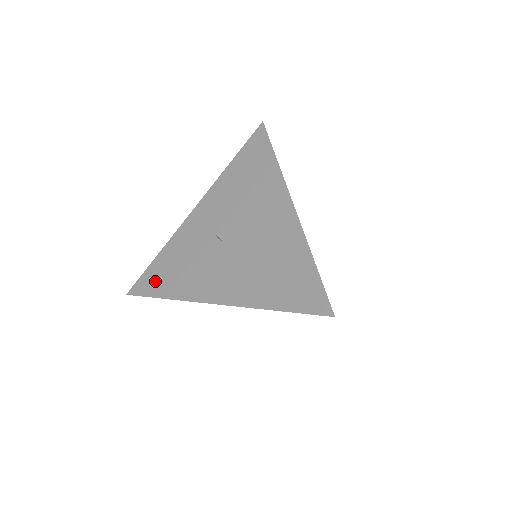
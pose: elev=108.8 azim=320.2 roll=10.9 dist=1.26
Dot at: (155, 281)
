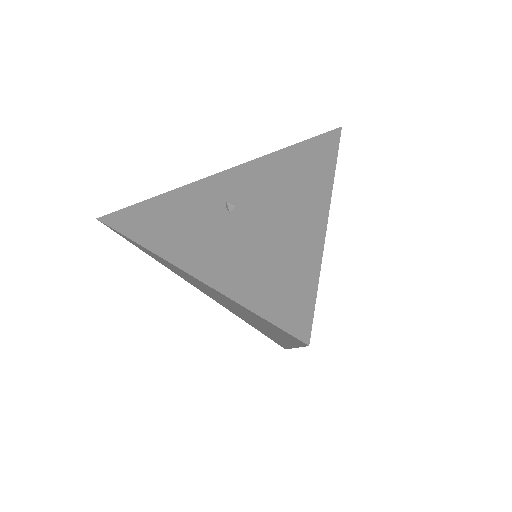
Dot at: (134, 219)
